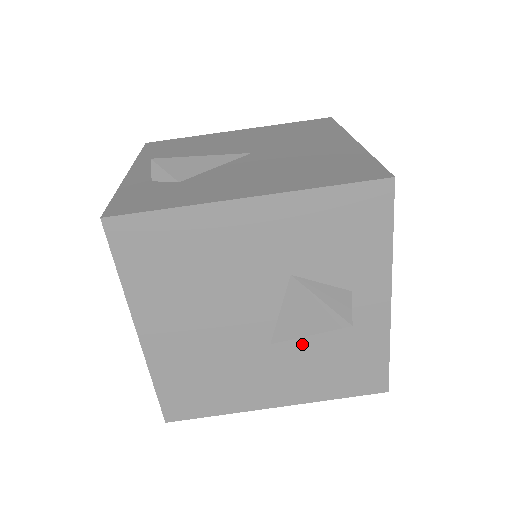
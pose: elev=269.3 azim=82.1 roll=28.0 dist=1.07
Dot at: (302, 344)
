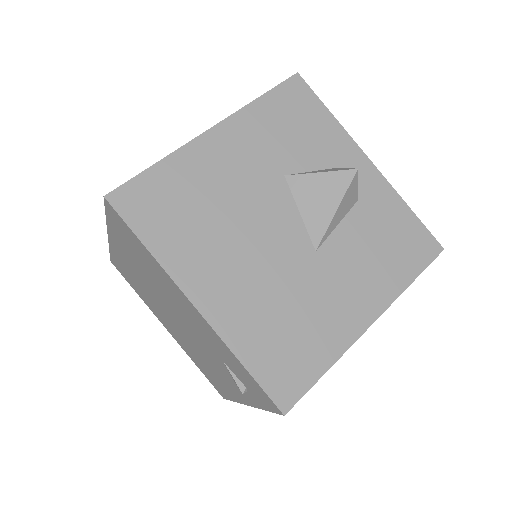
Dot at: (340, 237)
